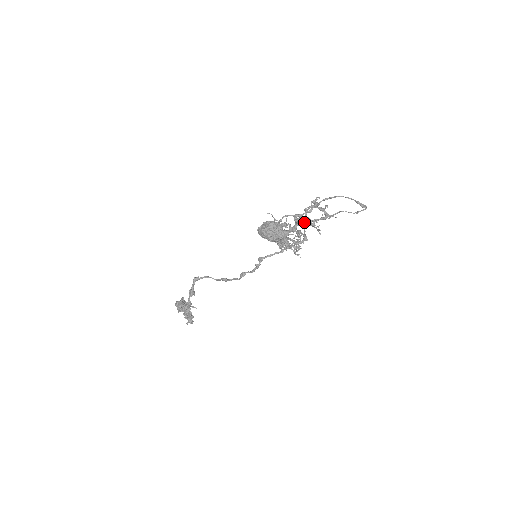
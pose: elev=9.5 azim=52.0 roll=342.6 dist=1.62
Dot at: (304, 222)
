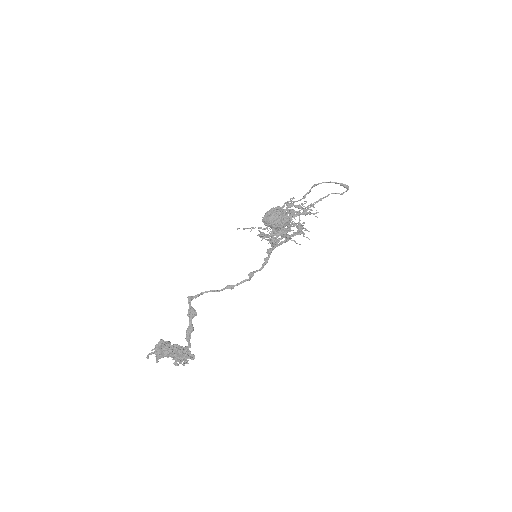
Dot at: (299, 210)
